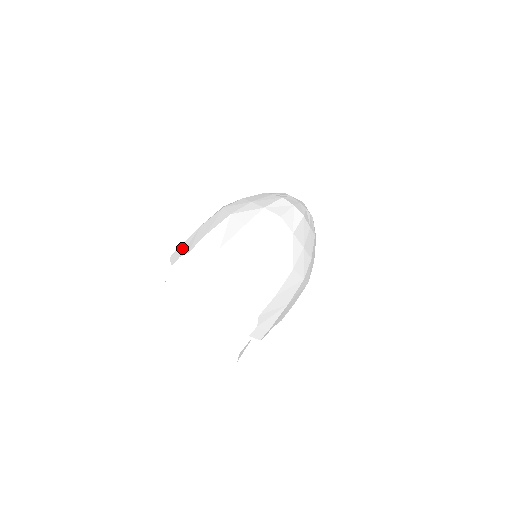
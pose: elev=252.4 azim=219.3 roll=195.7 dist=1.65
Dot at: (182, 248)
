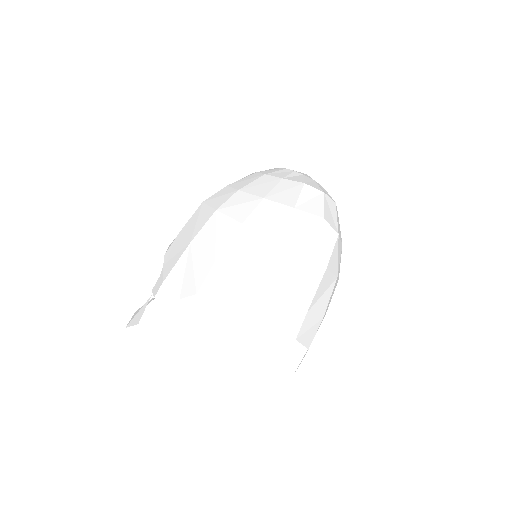
Dot at: (174, 283)
